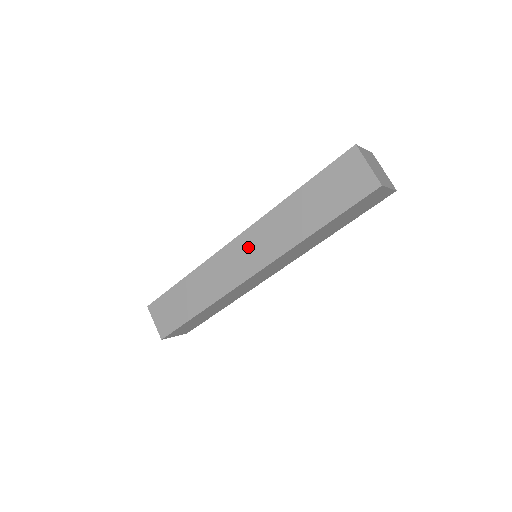
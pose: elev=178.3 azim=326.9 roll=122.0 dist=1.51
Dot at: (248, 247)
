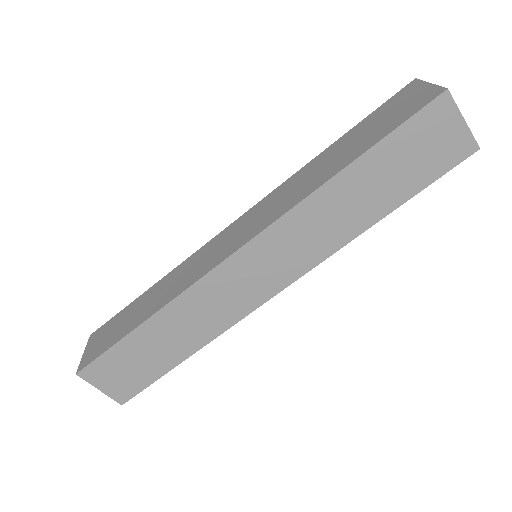
Dot at: (245, 223)
